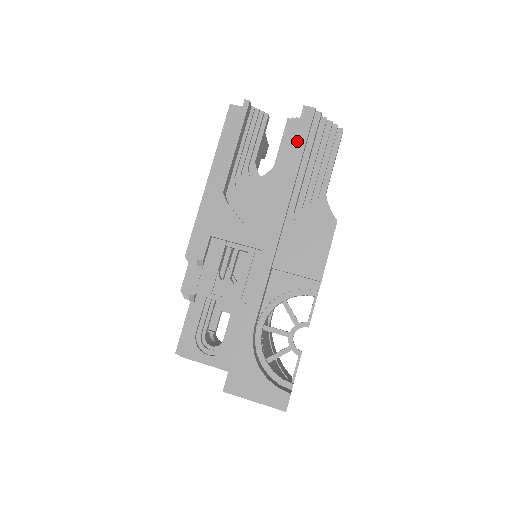
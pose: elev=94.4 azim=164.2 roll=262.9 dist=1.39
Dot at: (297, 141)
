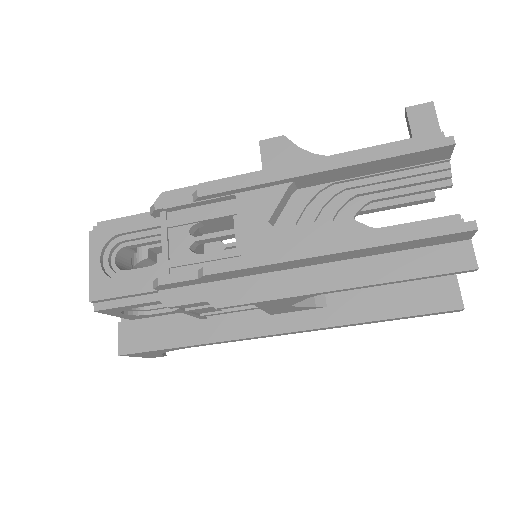
Dot at: (413, 317)
